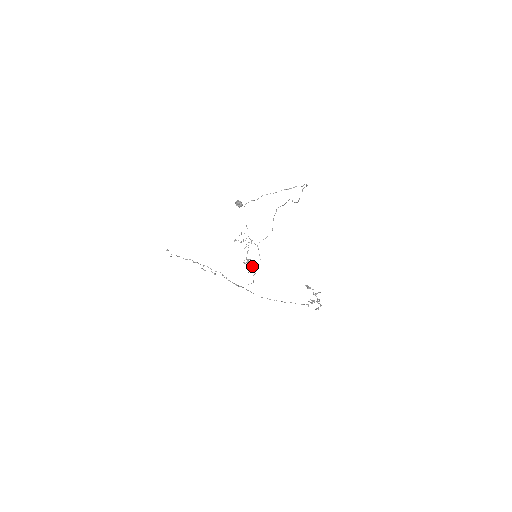
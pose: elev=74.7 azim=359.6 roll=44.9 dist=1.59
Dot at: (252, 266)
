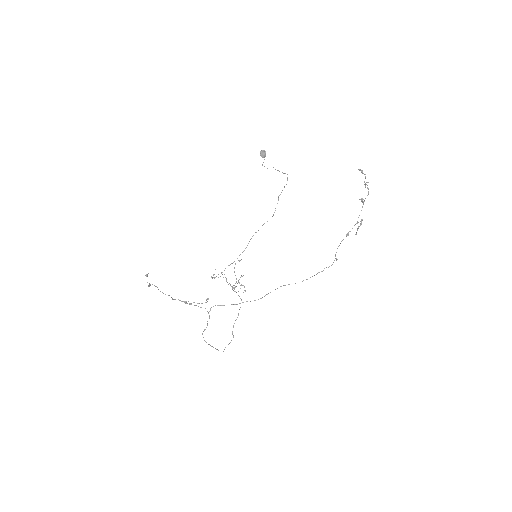
Dot at: (244, 286)
